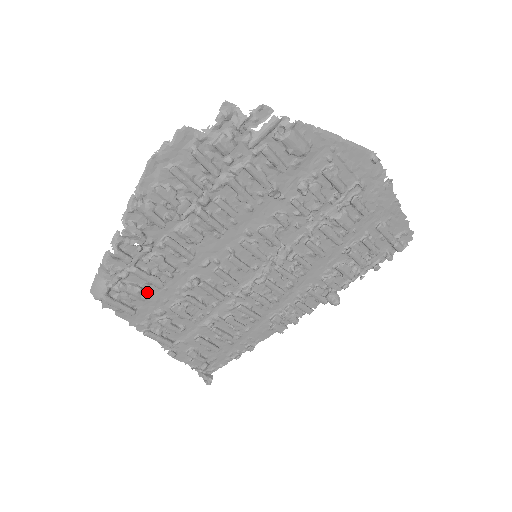
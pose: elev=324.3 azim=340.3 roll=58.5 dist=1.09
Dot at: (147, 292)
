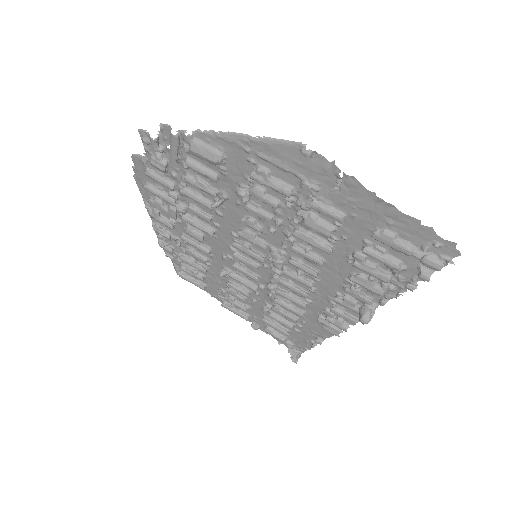
Dot at: (204, 274)
